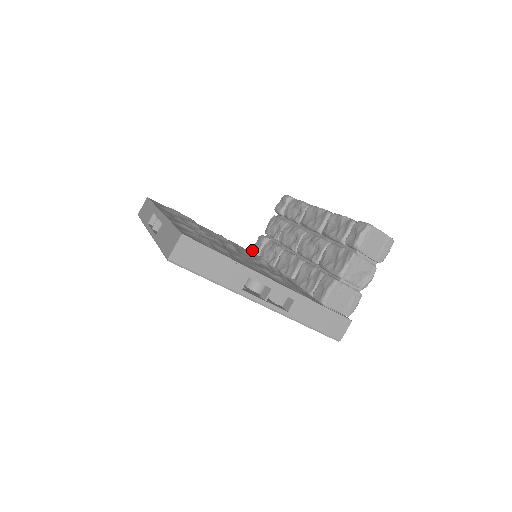
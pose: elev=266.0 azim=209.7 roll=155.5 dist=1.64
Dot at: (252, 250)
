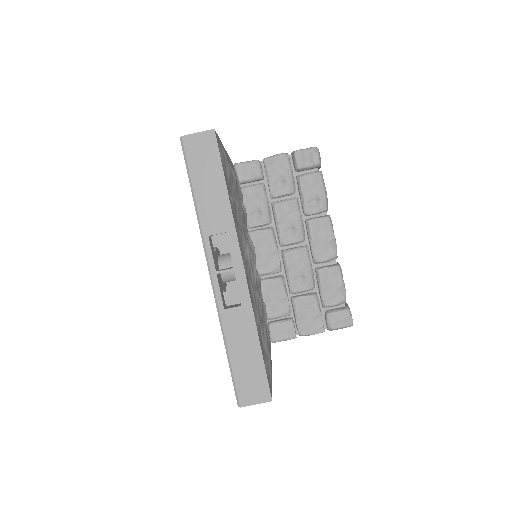
Dot at: (238, 170)
